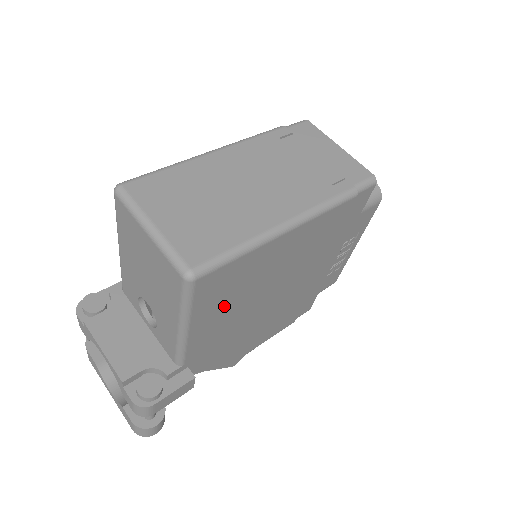
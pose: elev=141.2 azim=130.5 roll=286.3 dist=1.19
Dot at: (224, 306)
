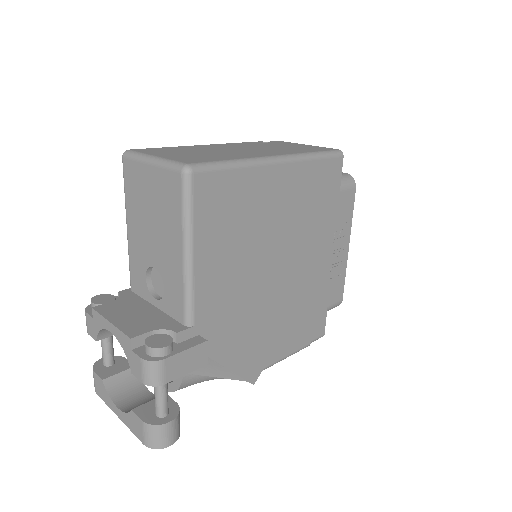
Dot at: (225, 242)
